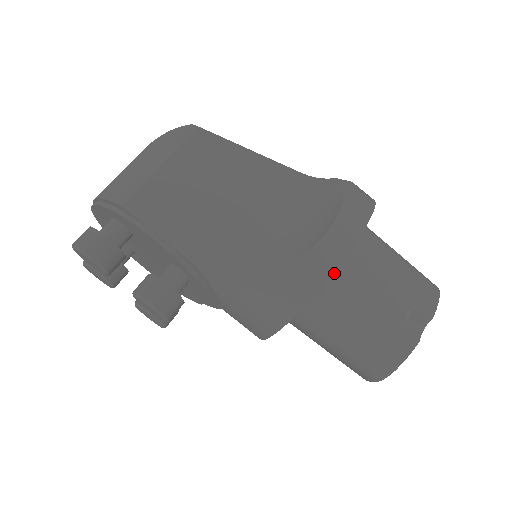
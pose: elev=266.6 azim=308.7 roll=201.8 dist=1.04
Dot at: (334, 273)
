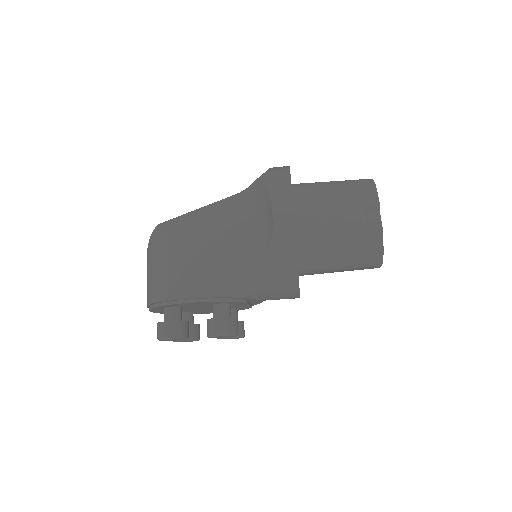
Dot at: (300, 232)
